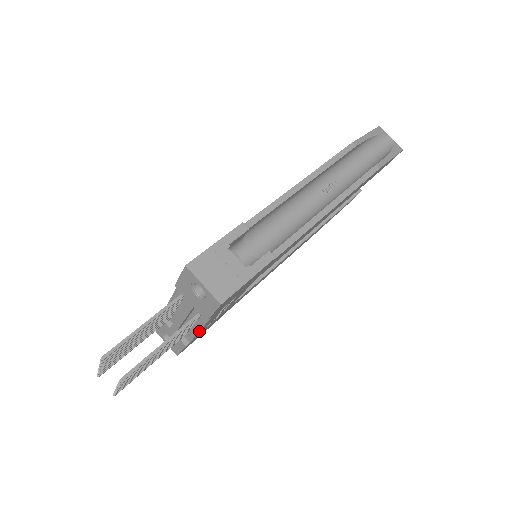
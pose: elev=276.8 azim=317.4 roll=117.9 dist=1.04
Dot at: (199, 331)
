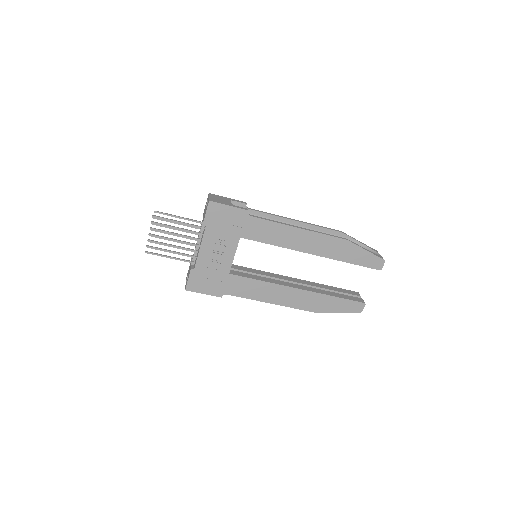
Dot at: (200, 249)
